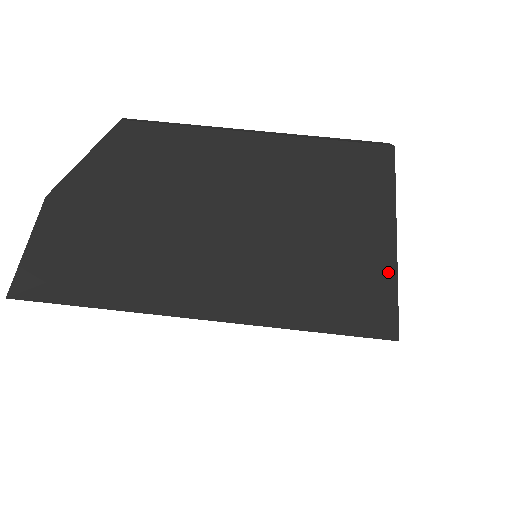
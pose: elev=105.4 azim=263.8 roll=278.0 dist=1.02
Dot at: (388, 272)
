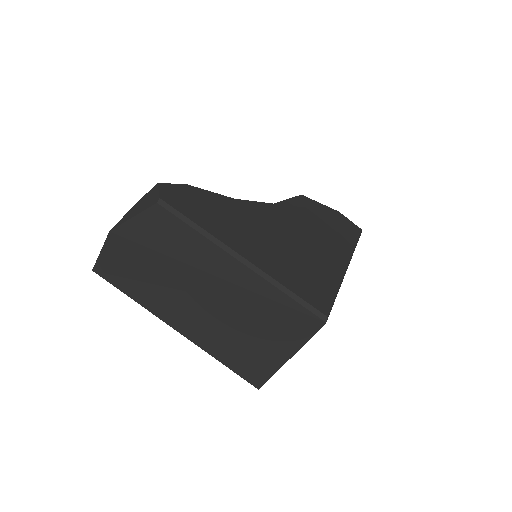
Dot at: (272, 369)
